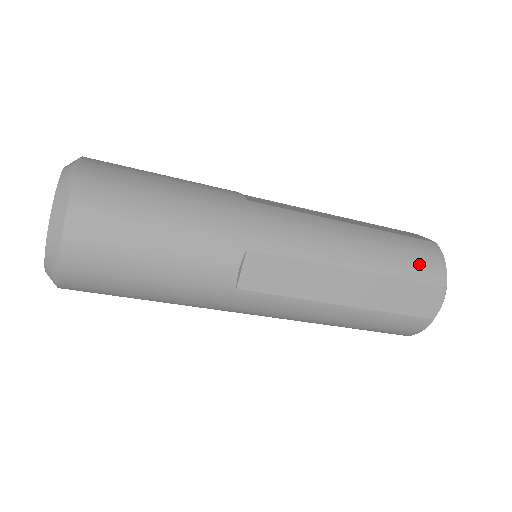
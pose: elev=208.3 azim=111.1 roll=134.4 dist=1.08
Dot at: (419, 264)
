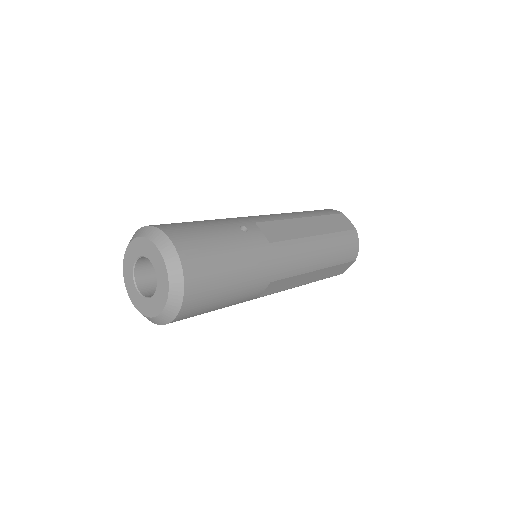
Dot at: (347, 253)
